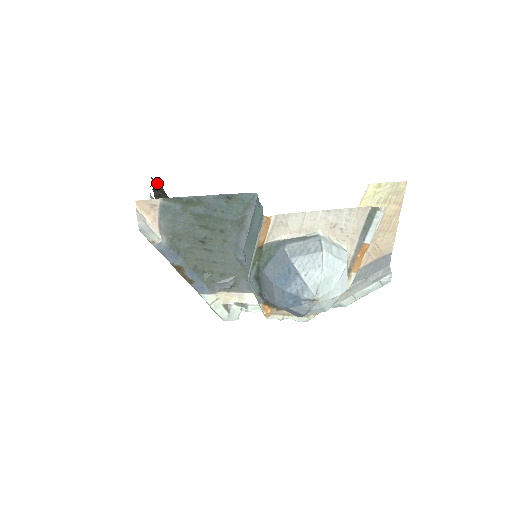
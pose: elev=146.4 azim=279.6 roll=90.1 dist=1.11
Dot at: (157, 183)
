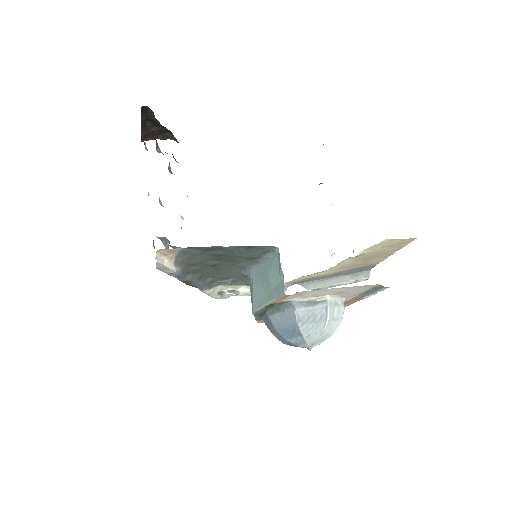
Dot at: (147, 107)
